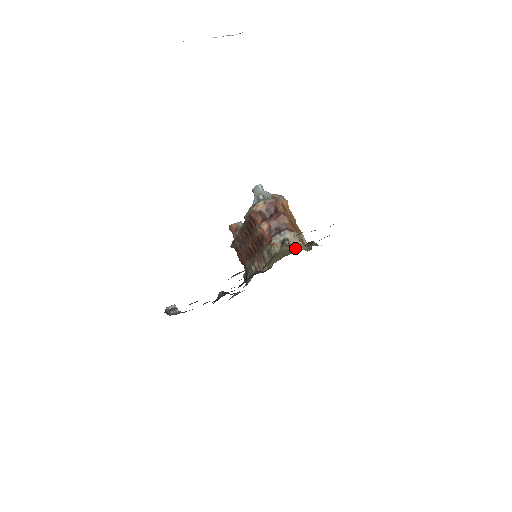
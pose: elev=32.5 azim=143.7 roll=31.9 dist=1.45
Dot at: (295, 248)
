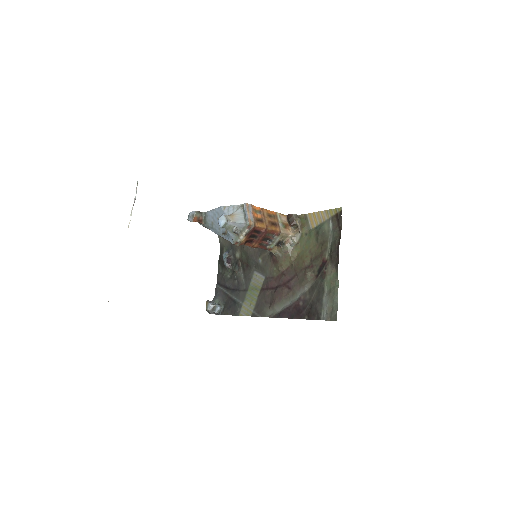
Dot at: (291, 245)
